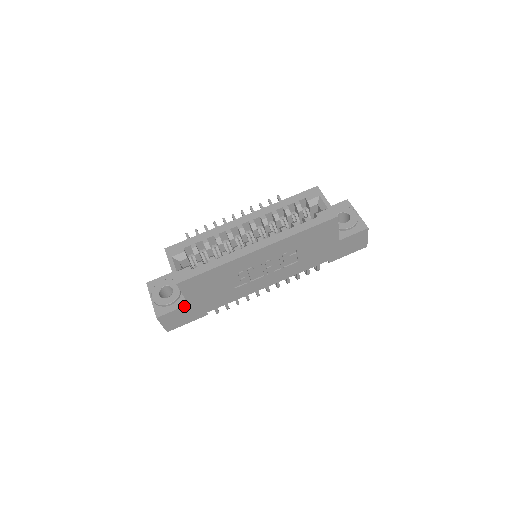
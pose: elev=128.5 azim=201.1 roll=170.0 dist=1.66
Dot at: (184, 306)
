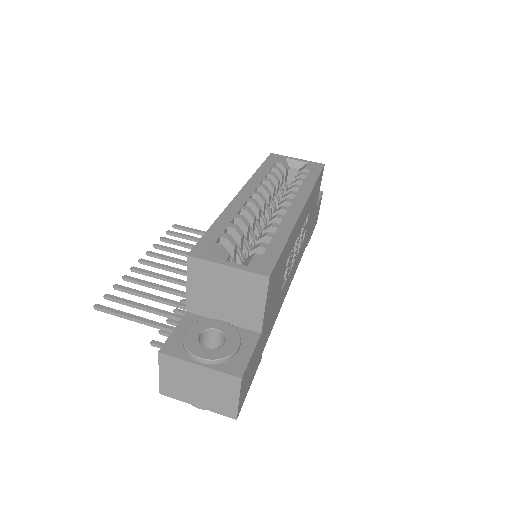
Dot at: (258, 339)
